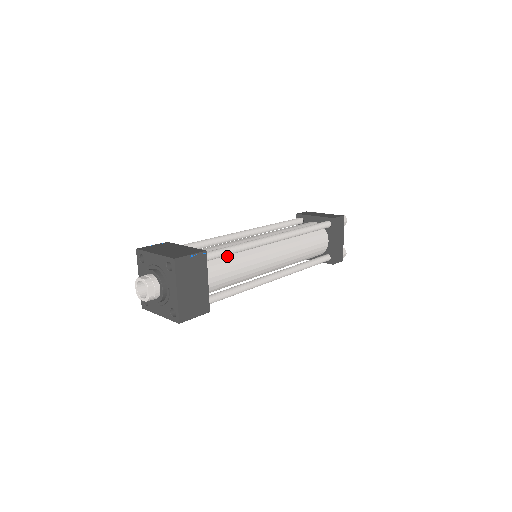
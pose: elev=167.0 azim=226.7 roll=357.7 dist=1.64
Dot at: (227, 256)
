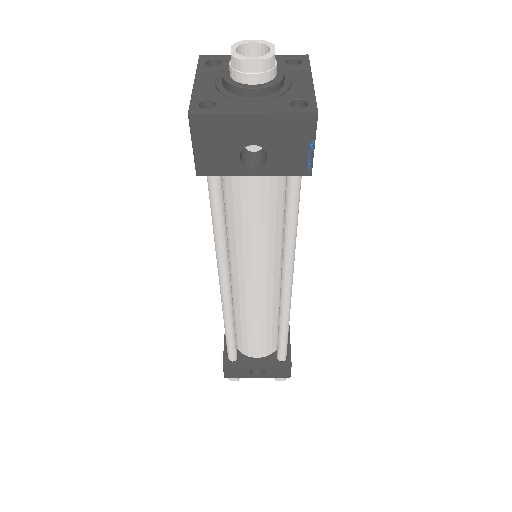
Dot at: occluded
